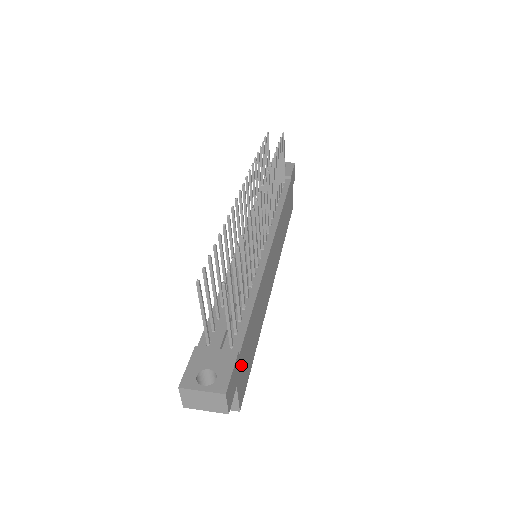
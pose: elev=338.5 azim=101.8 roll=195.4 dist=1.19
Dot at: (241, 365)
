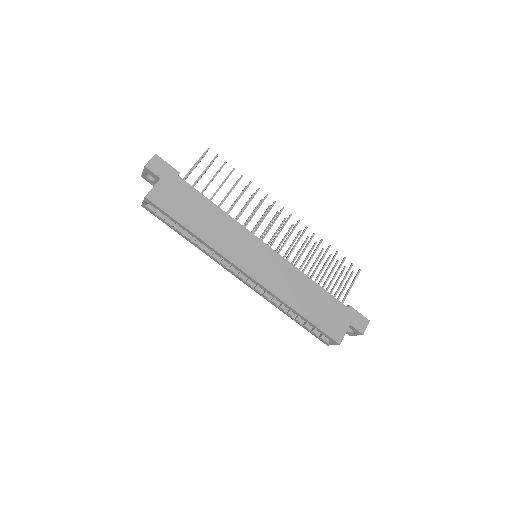
Dot at: (173, 185)
